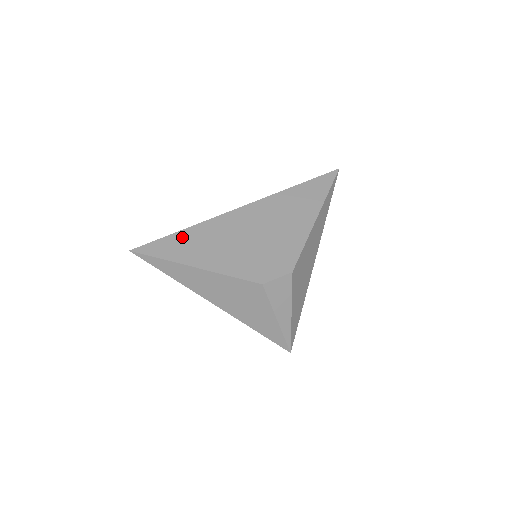
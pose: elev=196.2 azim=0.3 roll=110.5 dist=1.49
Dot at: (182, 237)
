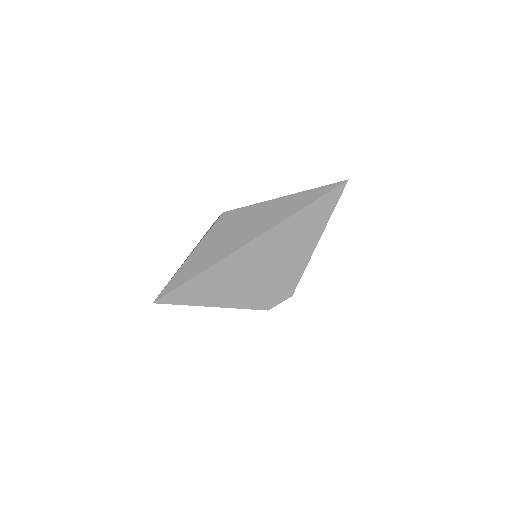
Dot at: (198, 282)
